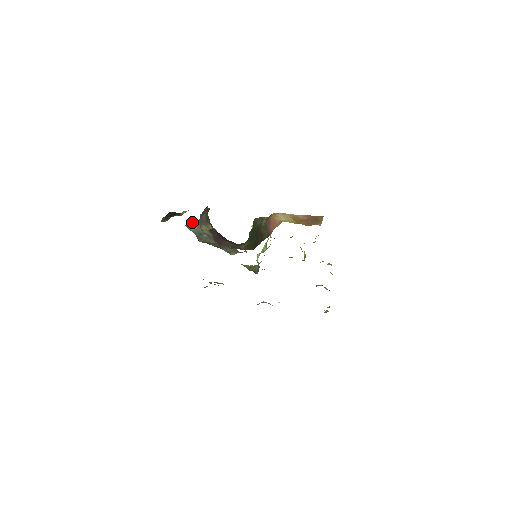
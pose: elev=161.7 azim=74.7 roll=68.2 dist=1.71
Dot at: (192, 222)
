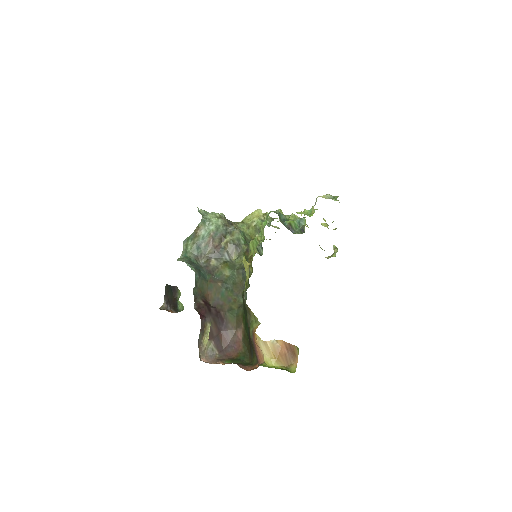
Dot at: (186, 241)
